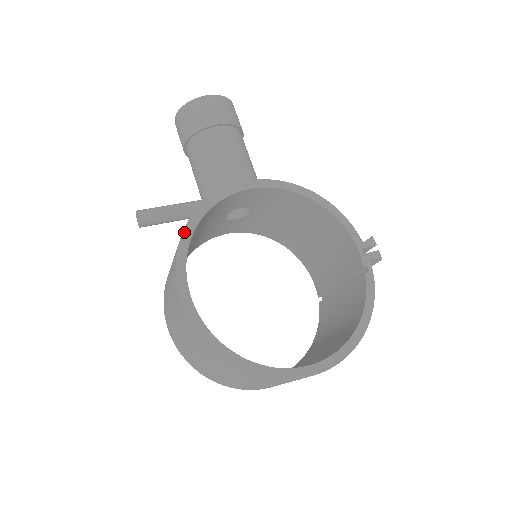
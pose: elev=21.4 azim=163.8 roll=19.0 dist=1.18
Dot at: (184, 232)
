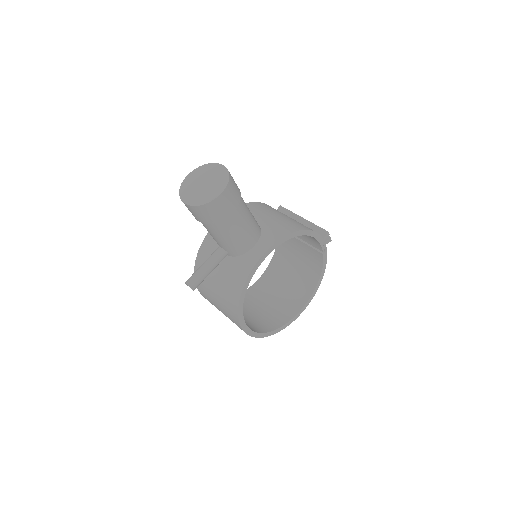
Dot at: (239, 306)
